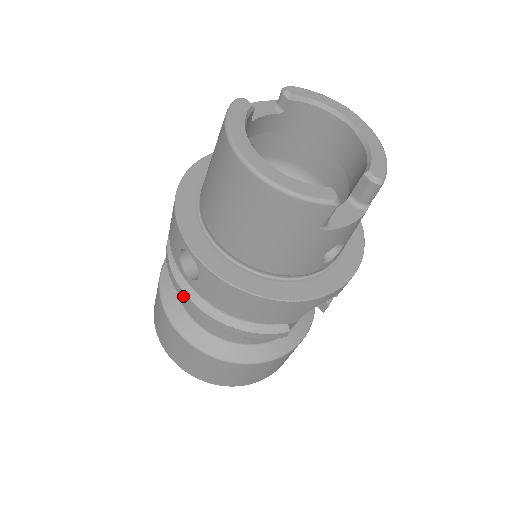
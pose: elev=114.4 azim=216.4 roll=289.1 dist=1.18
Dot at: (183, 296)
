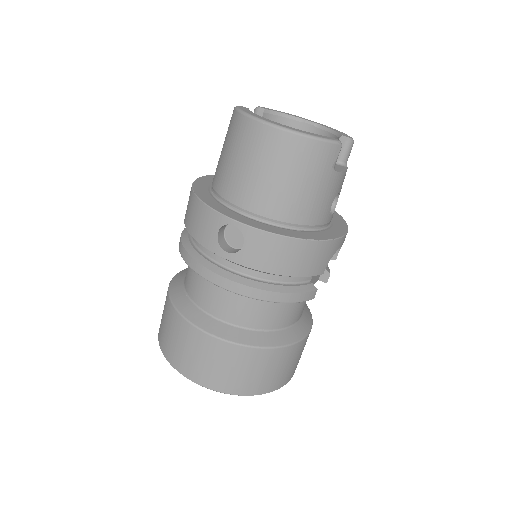
Dot at: (222, 282)
